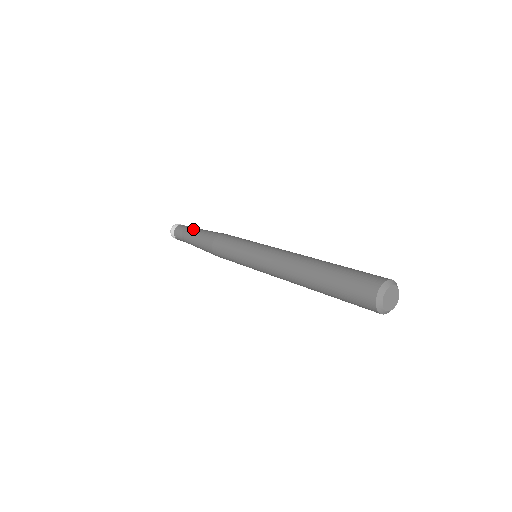
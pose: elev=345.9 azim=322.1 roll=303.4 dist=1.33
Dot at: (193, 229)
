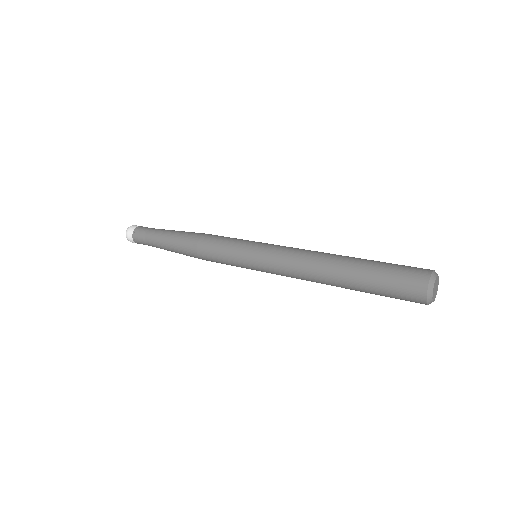
Dot at: (160, 231)
